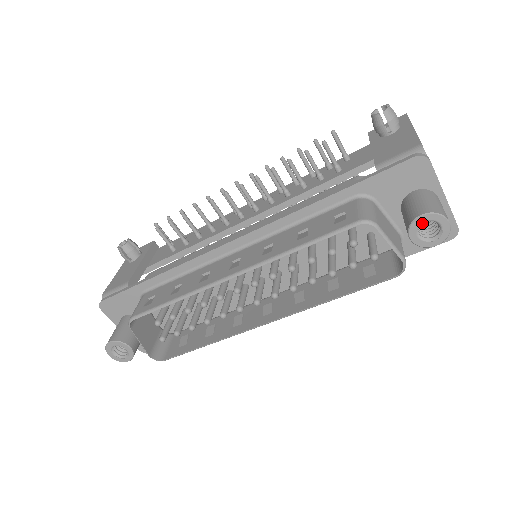
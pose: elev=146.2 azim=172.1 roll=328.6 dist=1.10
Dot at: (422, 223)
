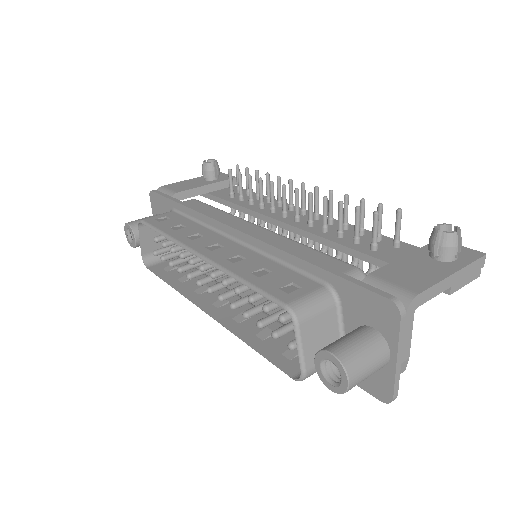
Dot at: (329, 360)
